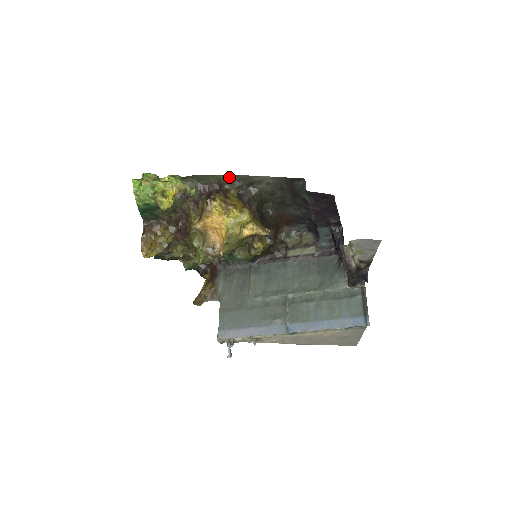
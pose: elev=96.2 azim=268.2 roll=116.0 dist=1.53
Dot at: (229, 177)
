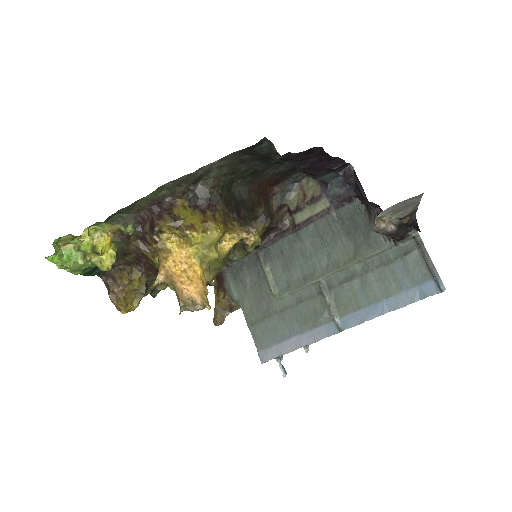
Dot at: (163, 188)
